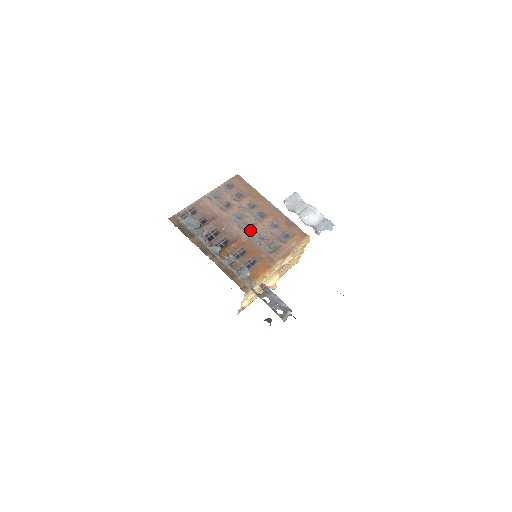
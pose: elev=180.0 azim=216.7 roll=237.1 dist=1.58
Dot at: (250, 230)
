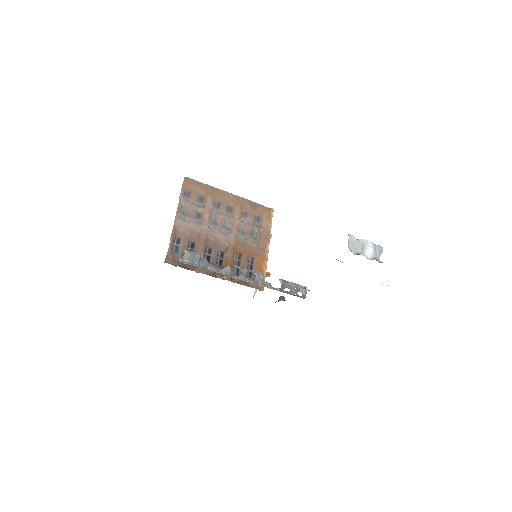
Dot at: (232, 231)
